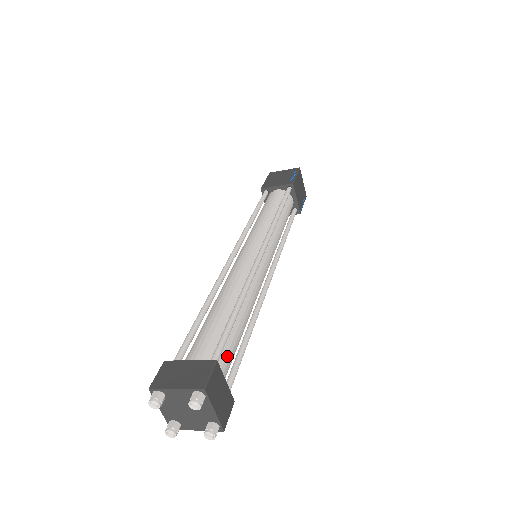
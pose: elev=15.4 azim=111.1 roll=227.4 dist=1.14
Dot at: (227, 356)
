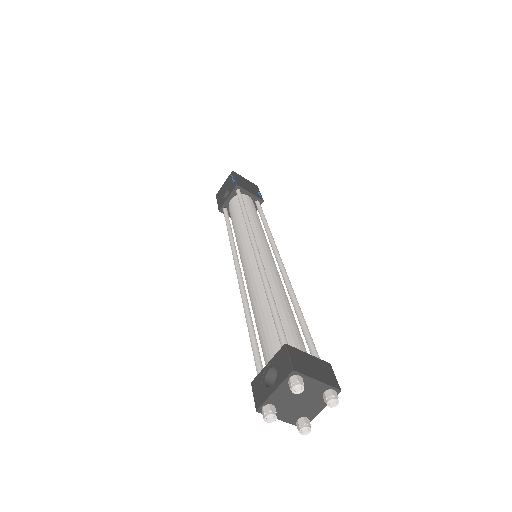
Dot at: occluded
